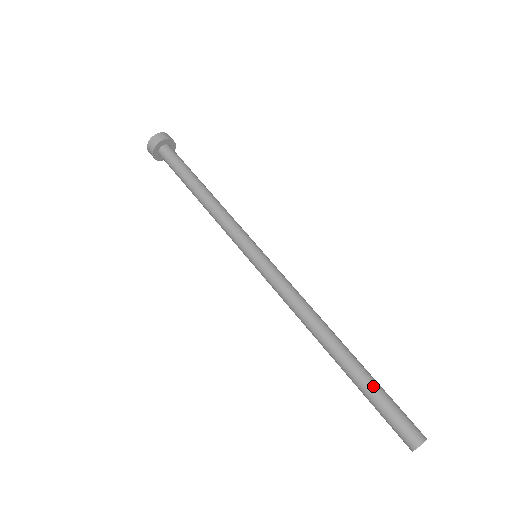
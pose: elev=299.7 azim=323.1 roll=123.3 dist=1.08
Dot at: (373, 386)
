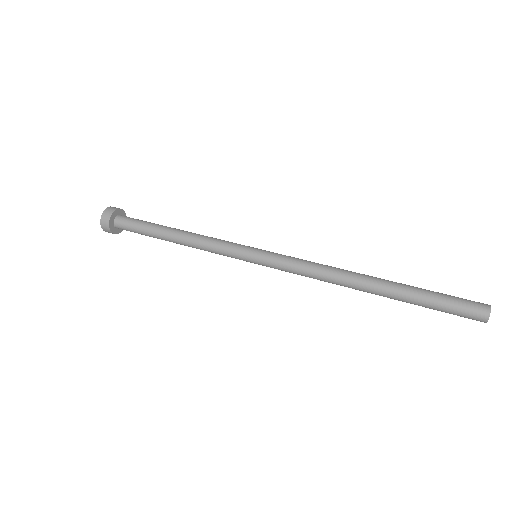
Dot at: (422, 292)
